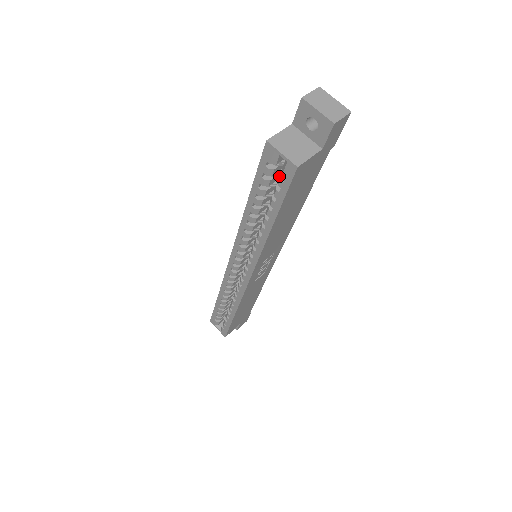
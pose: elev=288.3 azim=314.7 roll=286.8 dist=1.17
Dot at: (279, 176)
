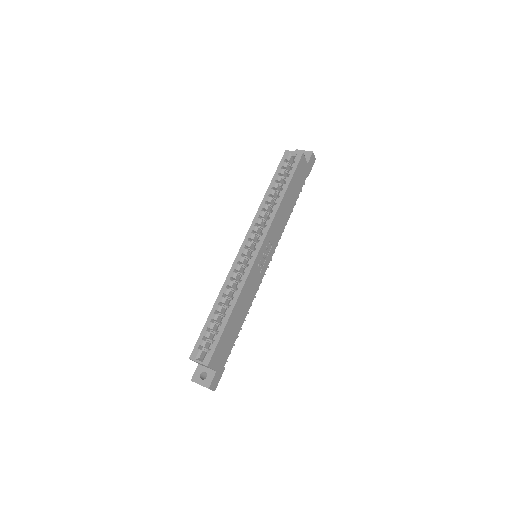
Dot at: (291, 165)
